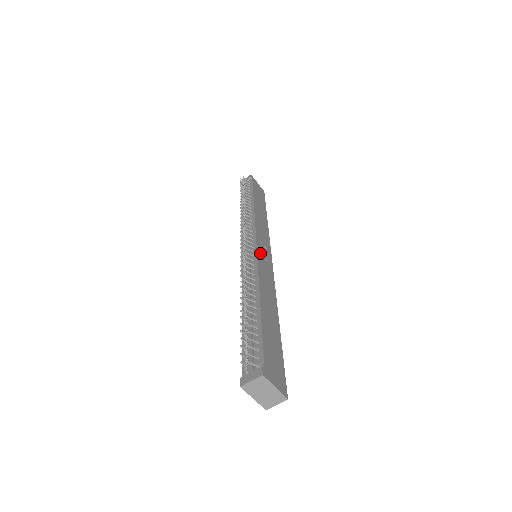
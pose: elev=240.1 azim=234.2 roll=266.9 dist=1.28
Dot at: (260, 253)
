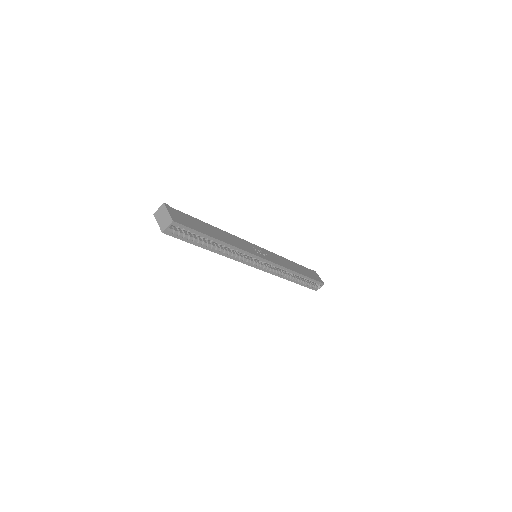
Dot at: (253, 246)
